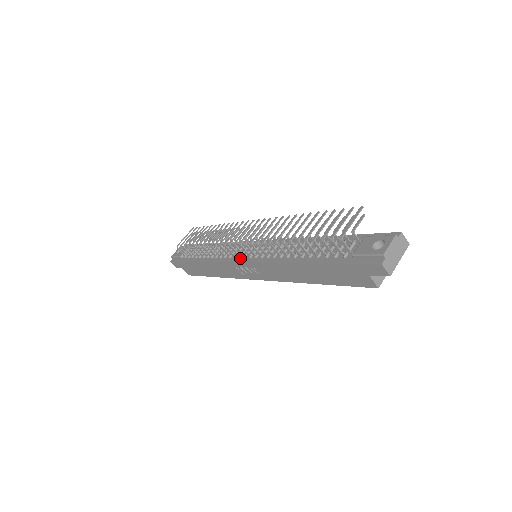
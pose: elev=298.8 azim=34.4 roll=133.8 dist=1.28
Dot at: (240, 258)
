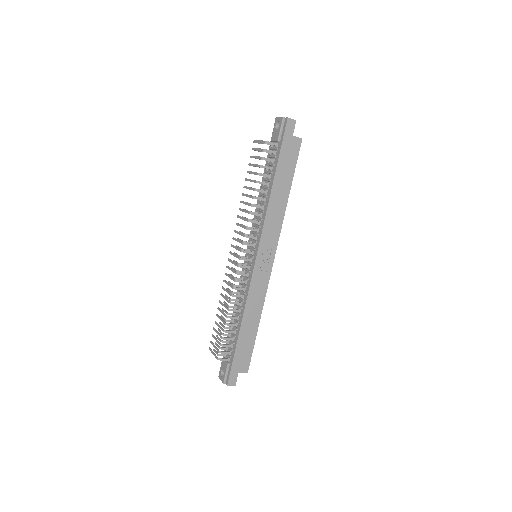
Dot at: (252, 263)
